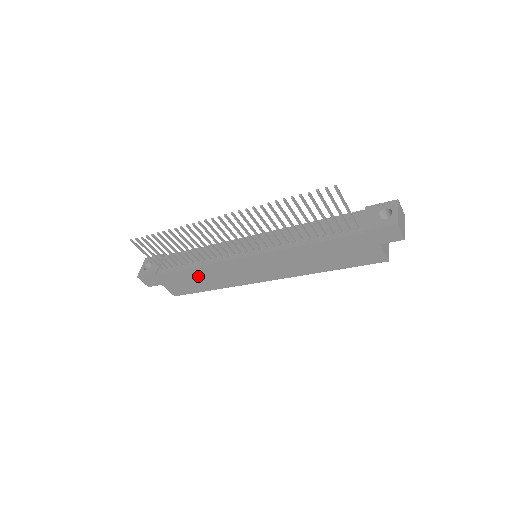
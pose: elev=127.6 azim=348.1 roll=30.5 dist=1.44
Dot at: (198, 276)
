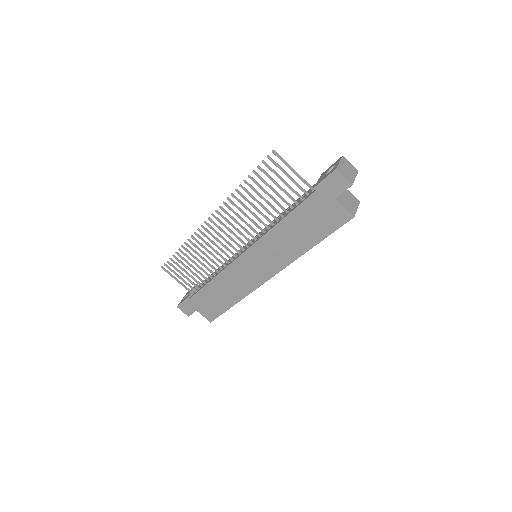
Dot at: (218, 290)
